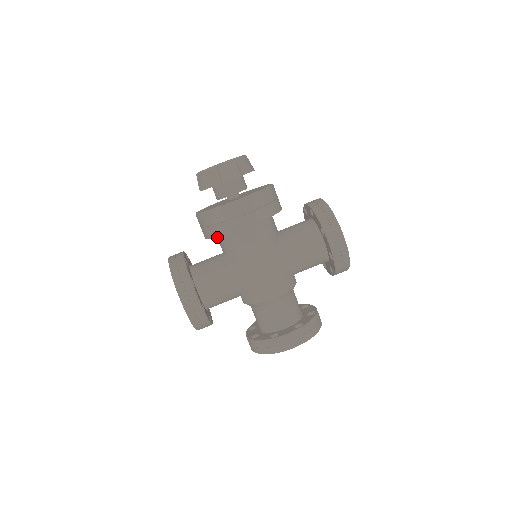
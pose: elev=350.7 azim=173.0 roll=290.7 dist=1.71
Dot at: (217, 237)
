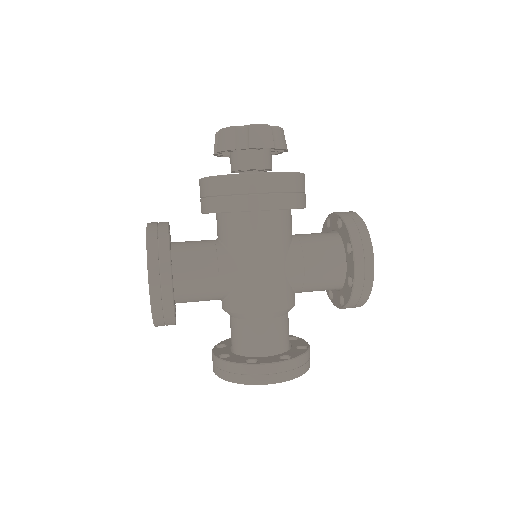
Dot at: (217, 217)
